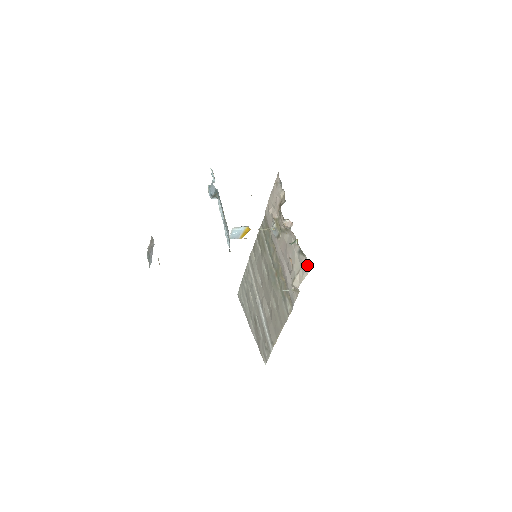
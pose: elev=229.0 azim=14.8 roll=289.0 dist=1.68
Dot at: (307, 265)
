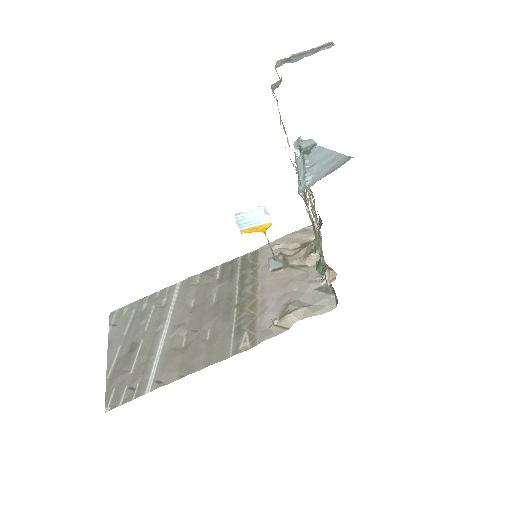
Dot at: (330, 304)
